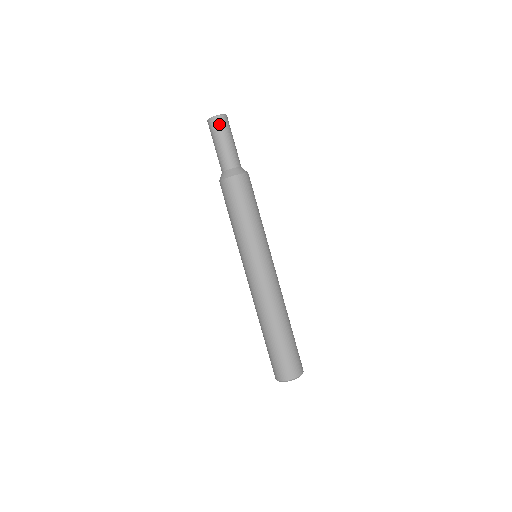
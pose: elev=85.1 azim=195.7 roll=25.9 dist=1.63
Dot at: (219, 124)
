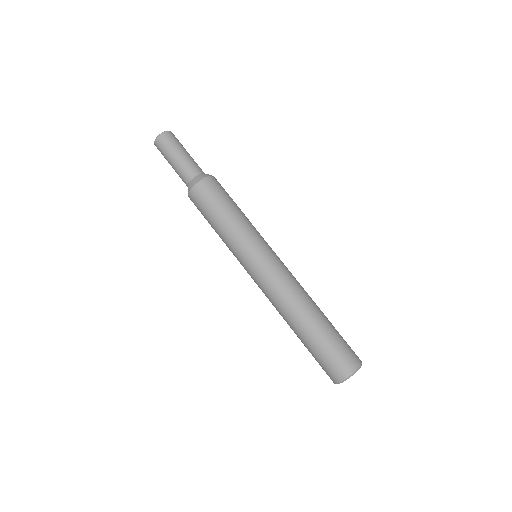
Dot at: (160, 147)
